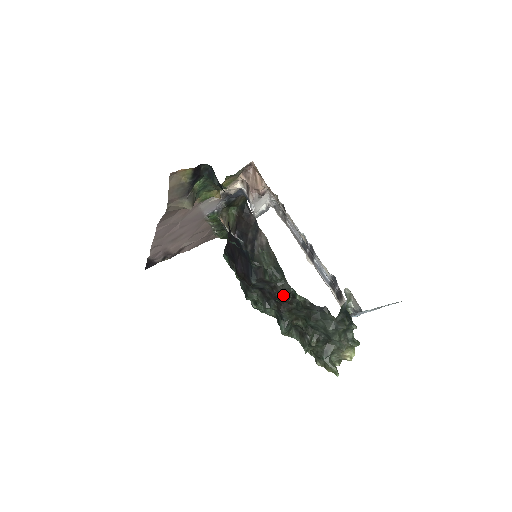
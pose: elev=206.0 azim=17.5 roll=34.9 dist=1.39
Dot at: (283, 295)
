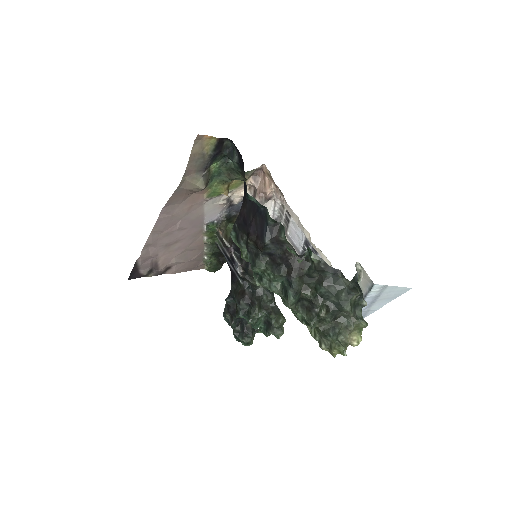
Dot at: (296, 258)
